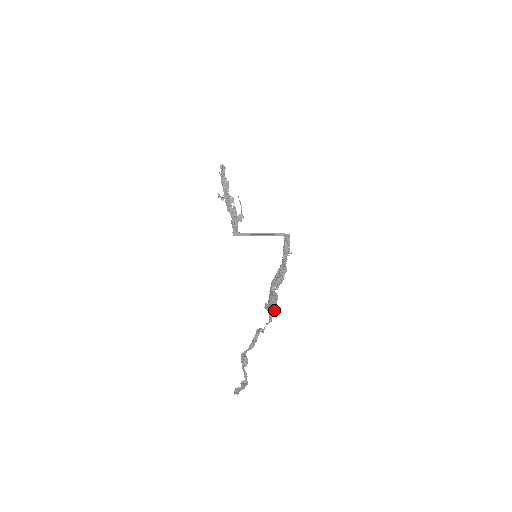
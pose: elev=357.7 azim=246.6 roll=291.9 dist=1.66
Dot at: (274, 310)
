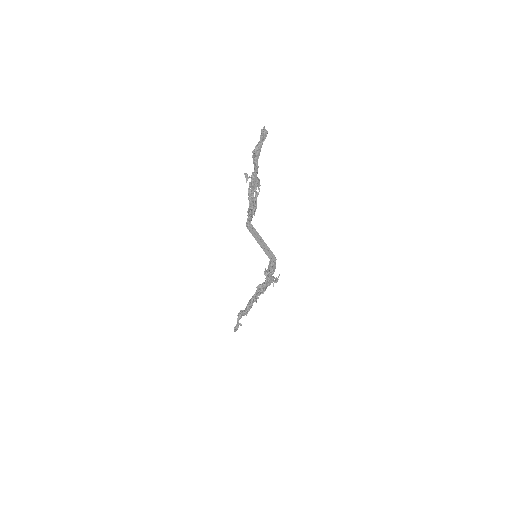
Dot at: (249, 310)
